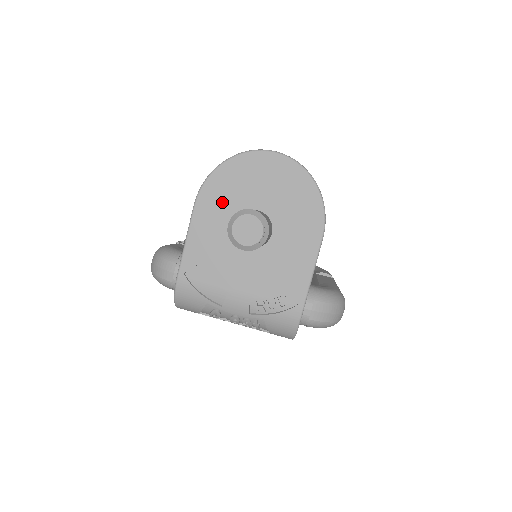
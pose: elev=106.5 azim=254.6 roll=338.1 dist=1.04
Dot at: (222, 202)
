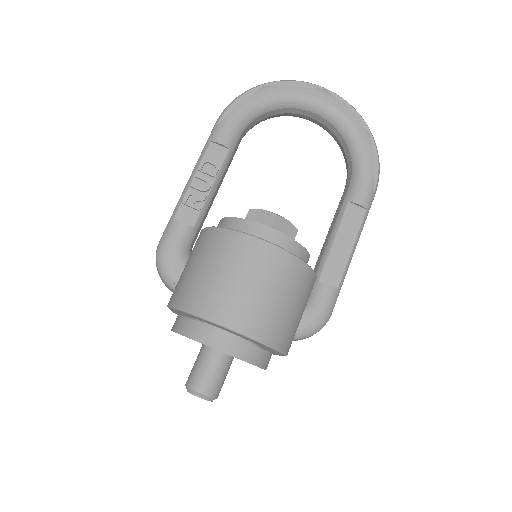
Dot at: occluded
